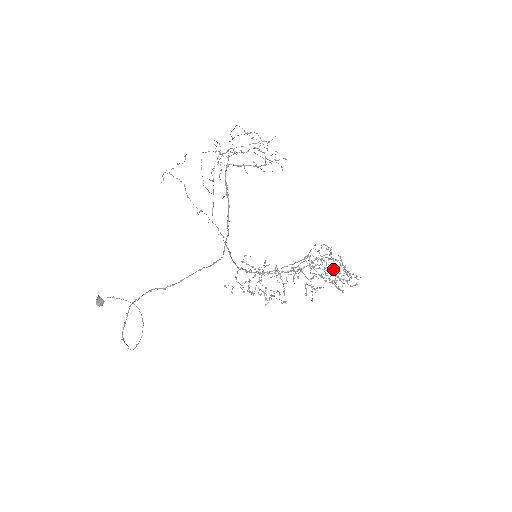
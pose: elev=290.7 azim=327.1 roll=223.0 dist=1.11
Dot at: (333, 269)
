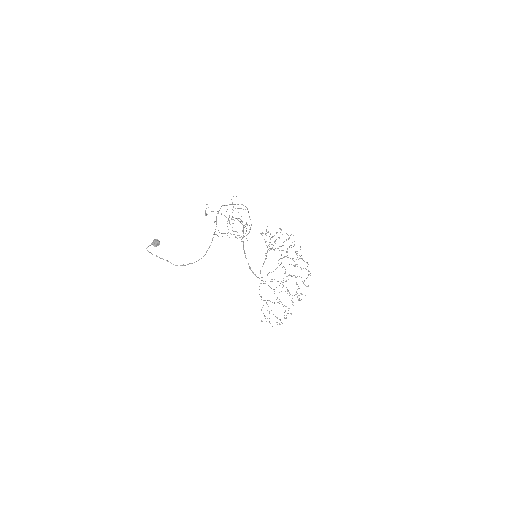
Dot at: occluded
